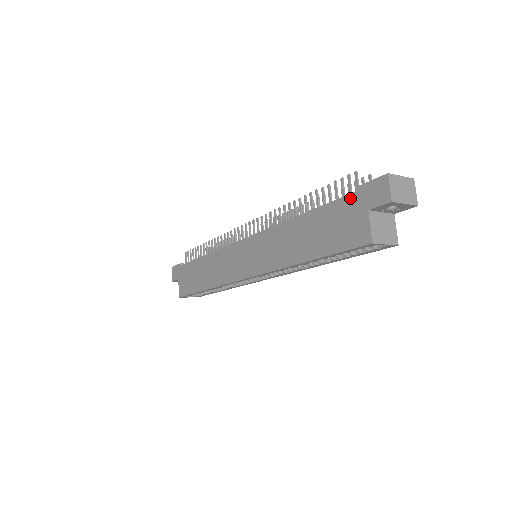
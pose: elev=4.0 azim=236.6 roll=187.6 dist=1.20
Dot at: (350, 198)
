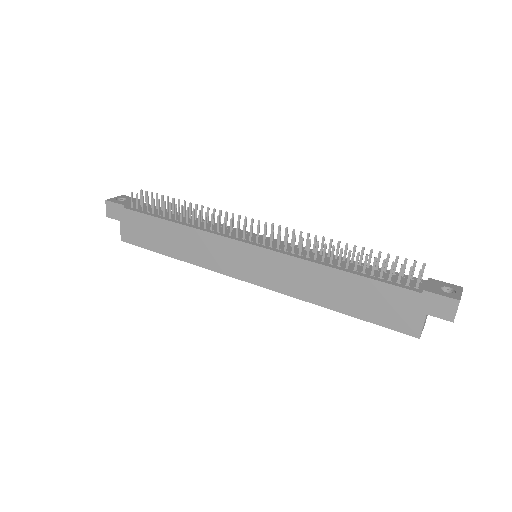
Dot at: (411, 294)
